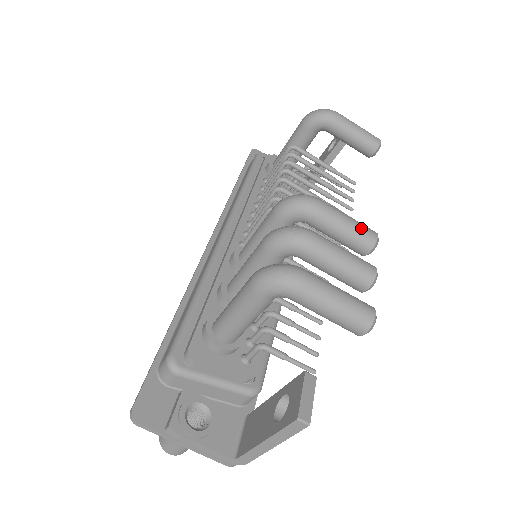
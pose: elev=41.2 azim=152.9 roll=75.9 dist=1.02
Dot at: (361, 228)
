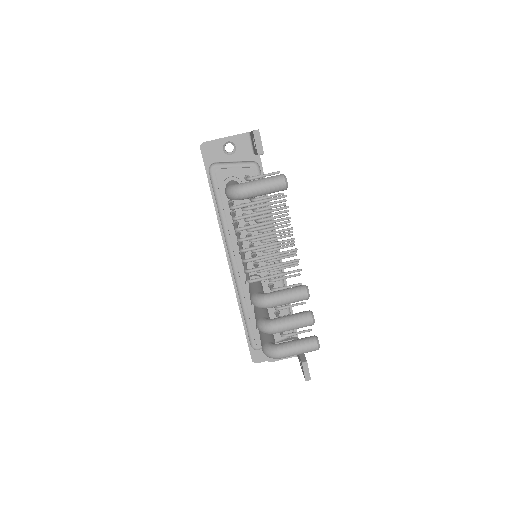
Dot at: (297, 298)
